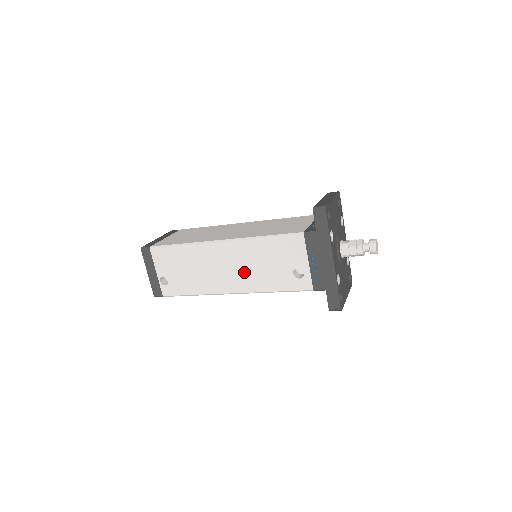
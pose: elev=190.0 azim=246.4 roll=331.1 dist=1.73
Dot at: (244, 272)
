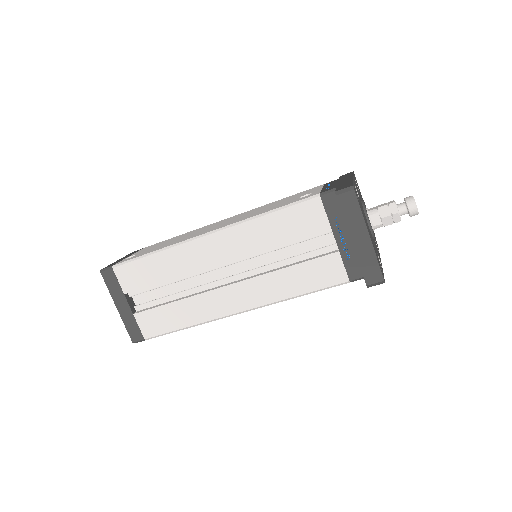
Dot at: occluded
